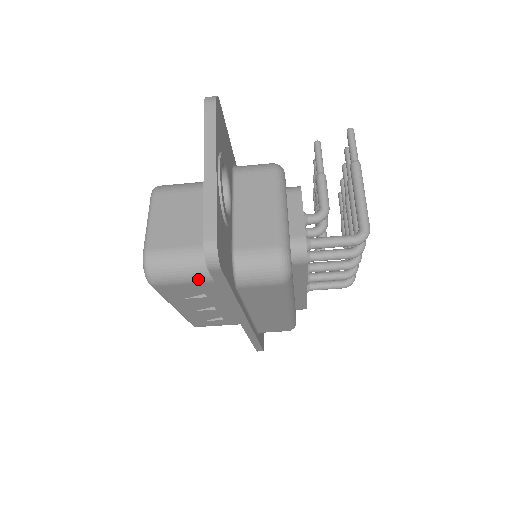
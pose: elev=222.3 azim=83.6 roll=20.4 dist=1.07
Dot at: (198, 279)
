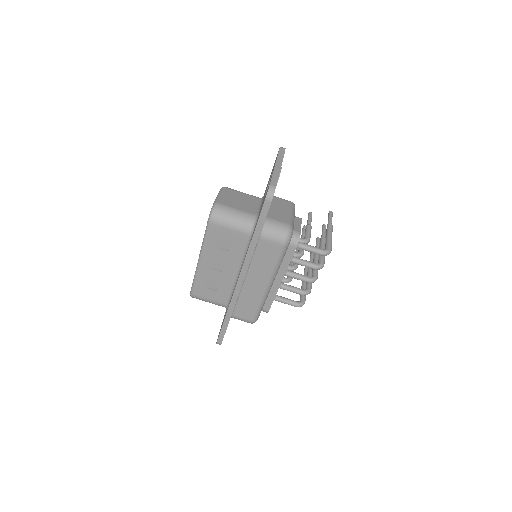
Dot at: (238, 228)
